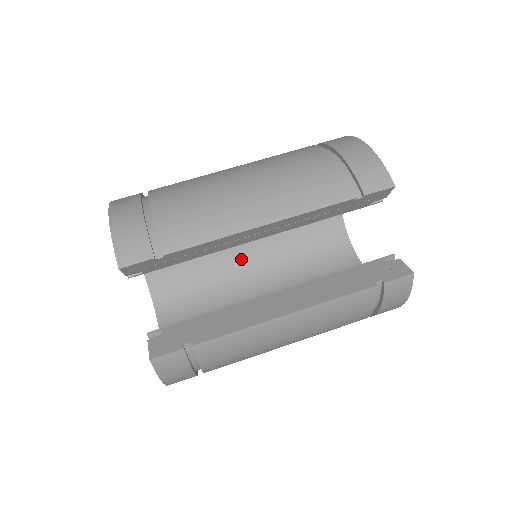
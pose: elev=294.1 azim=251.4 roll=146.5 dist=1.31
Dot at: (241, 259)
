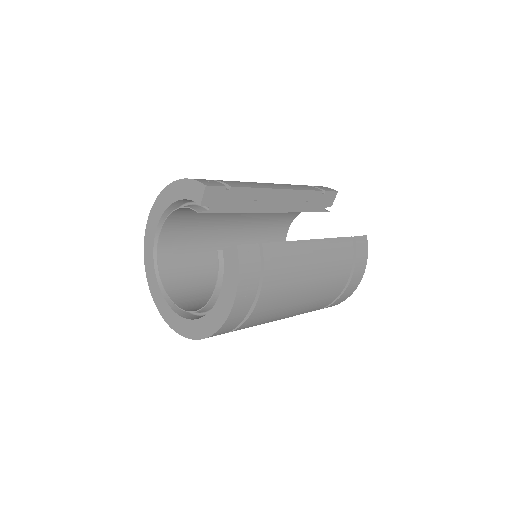
Dot at: occluded
